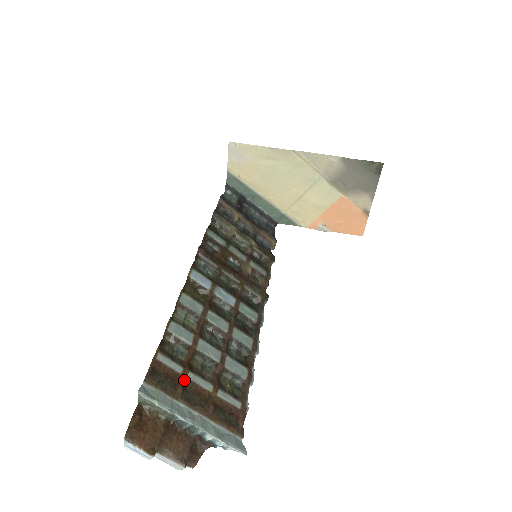
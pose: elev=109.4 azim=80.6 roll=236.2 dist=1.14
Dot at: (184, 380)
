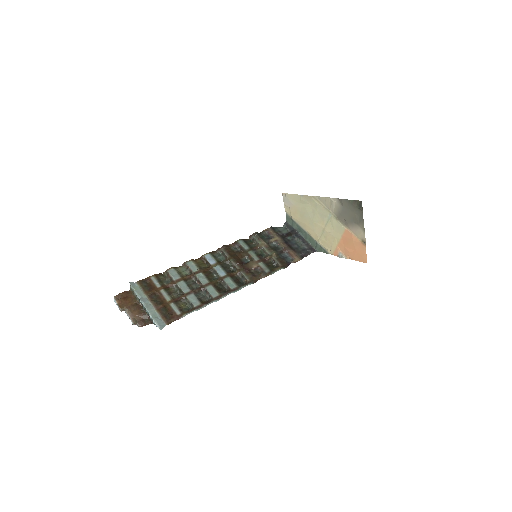
Dot at: (157, 291)
